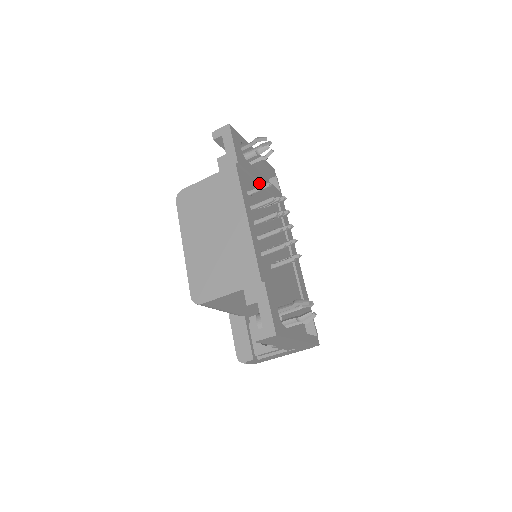
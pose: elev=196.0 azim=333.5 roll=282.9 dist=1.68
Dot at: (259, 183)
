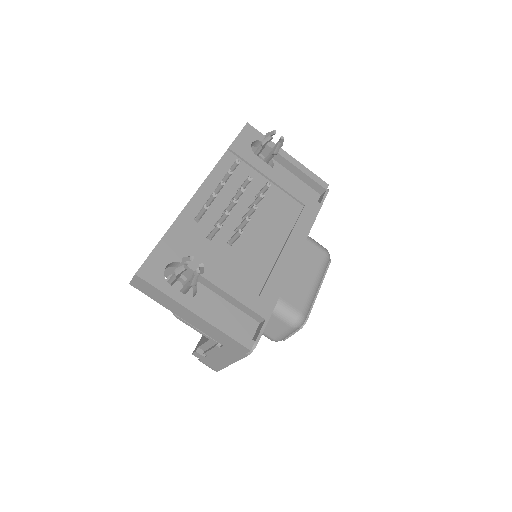
Dot at: (268, 178)
